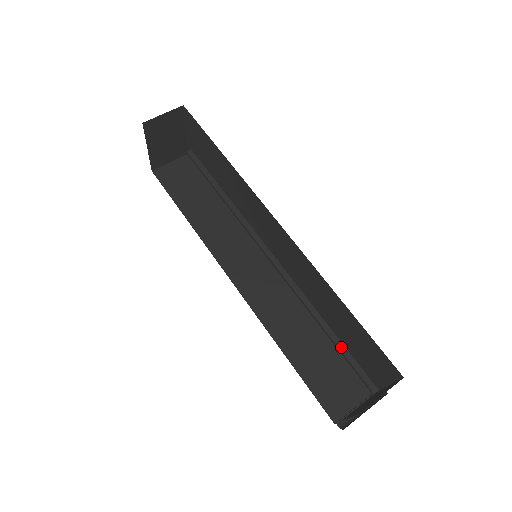
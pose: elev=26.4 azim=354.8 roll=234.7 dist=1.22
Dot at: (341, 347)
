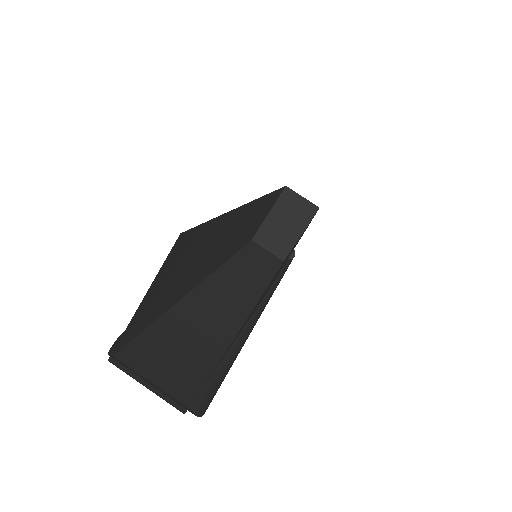
Dot at: (223, 363)
